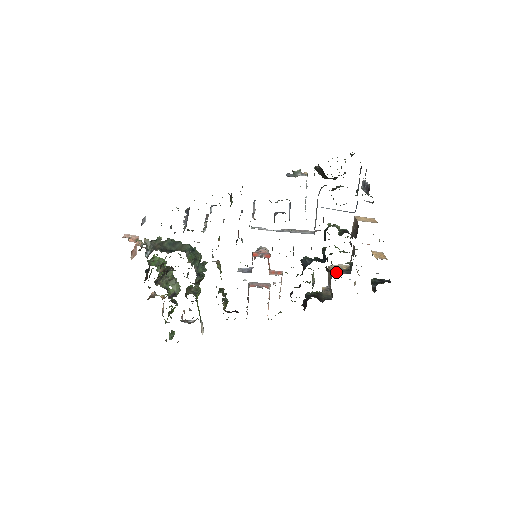
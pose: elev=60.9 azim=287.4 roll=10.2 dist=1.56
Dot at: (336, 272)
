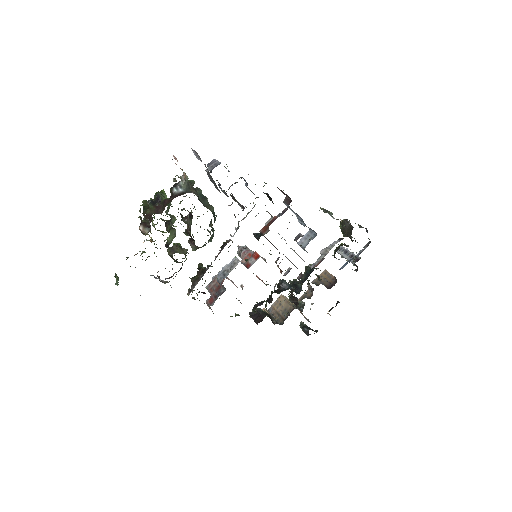
Dot at: occluded
